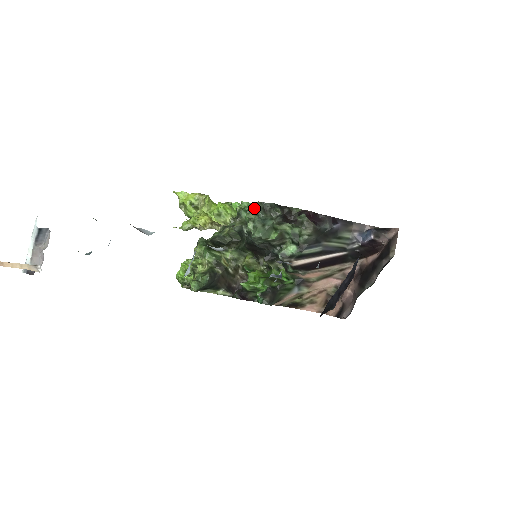
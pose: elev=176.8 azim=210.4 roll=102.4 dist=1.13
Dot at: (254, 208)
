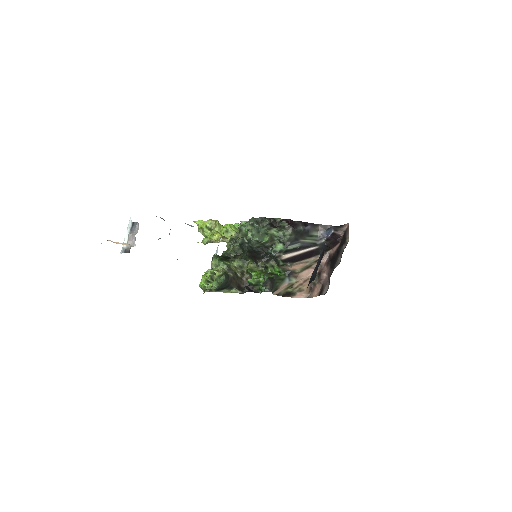
Dot at: (250, 222)
